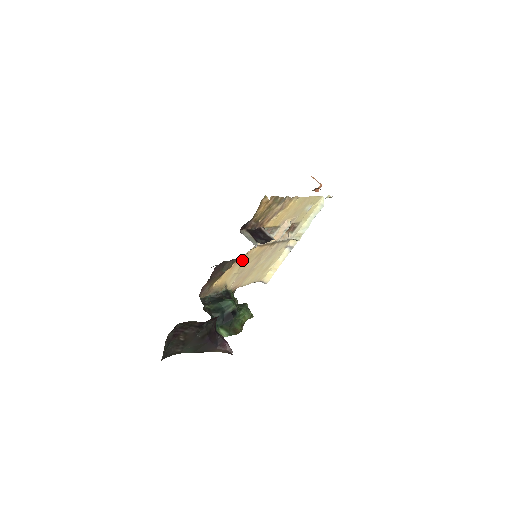
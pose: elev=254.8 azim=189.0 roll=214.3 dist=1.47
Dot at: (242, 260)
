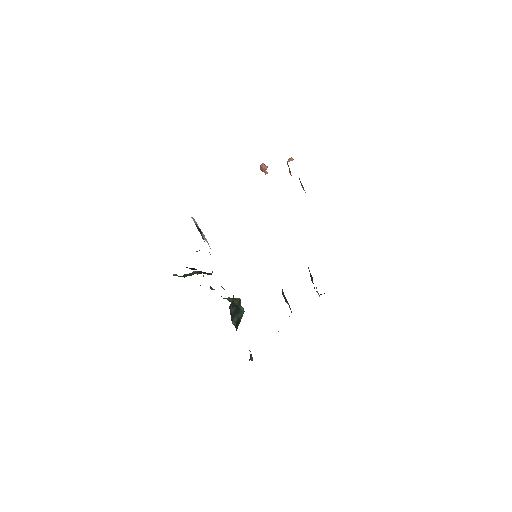
Dot at: occluded
